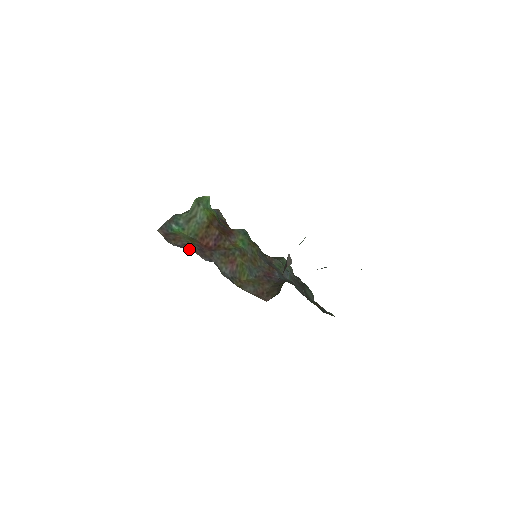
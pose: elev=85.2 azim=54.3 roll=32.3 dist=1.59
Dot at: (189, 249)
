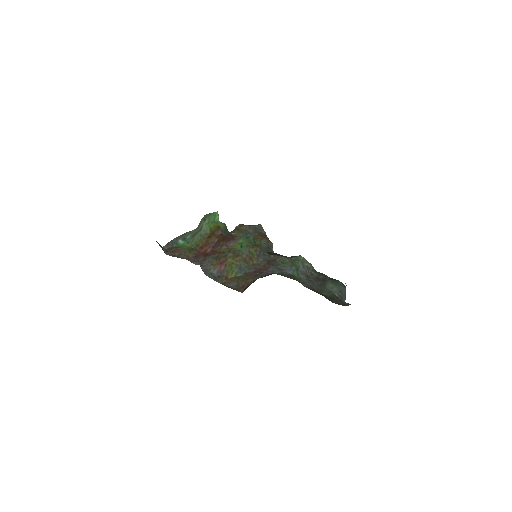
Dot at: (184, 257)
